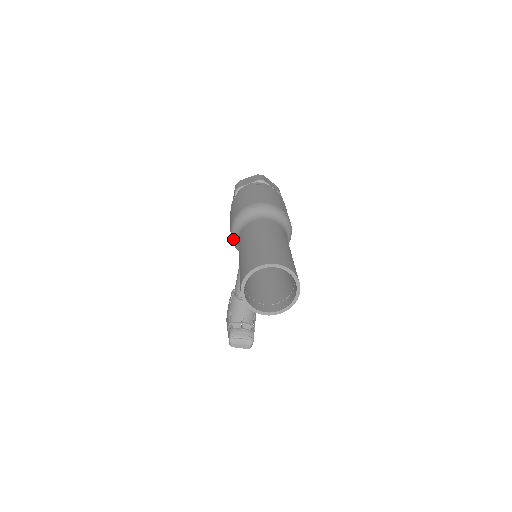
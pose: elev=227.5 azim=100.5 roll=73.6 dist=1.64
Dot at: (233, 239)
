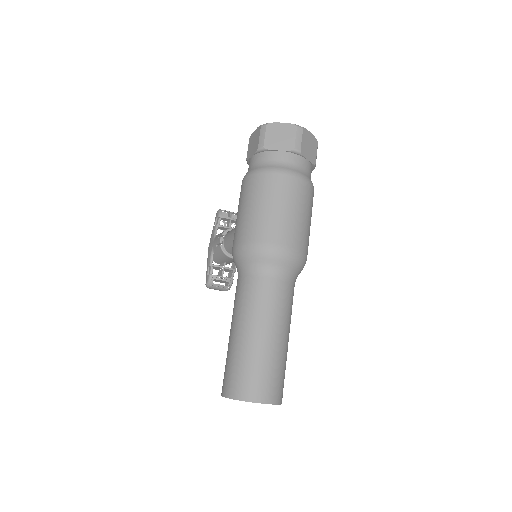
Dot at: occluded
